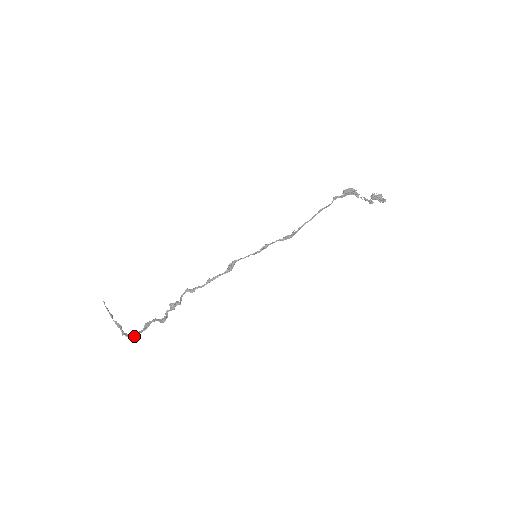
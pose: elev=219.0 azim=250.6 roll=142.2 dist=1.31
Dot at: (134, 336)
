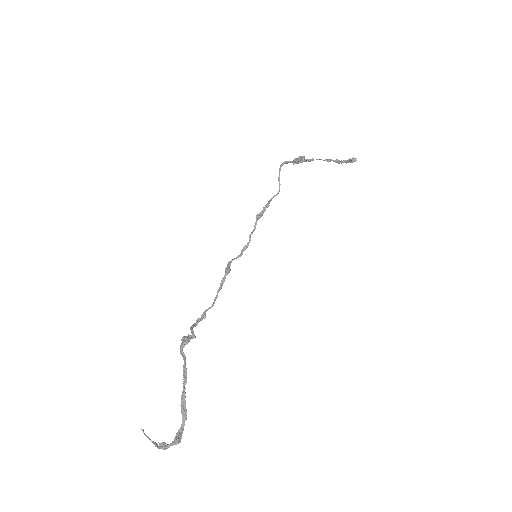
Dot at: (176, 436)
